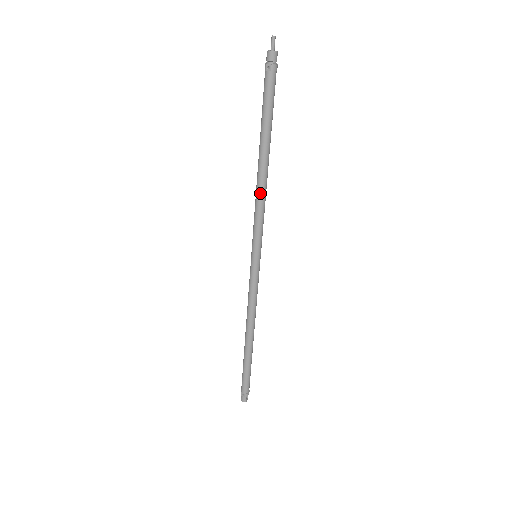
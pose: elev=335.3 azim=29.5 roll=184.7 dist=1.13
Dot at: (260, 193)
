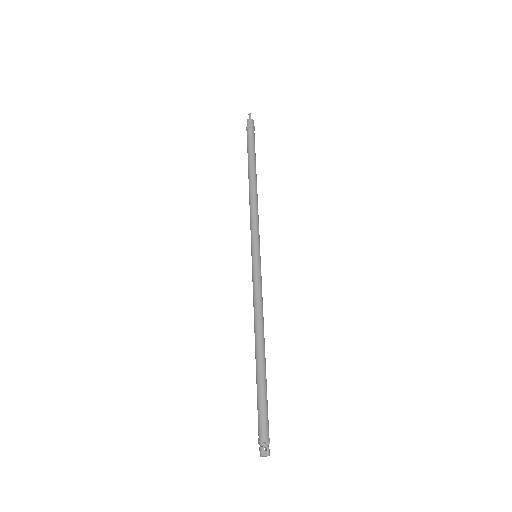
Dot at: (250, 201)
